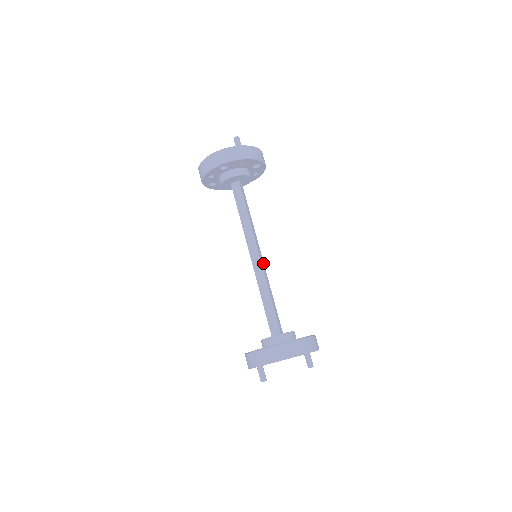
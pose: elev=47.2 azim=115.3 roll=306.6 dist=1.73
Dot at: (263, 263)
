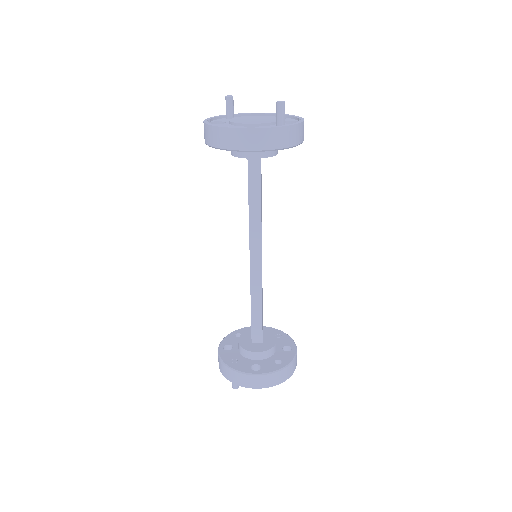
Dot at: occluded
